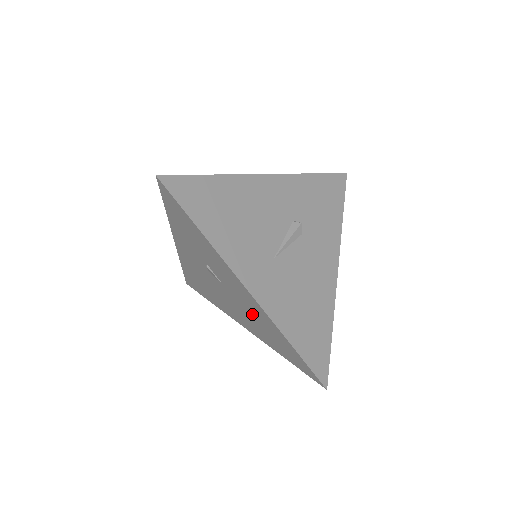
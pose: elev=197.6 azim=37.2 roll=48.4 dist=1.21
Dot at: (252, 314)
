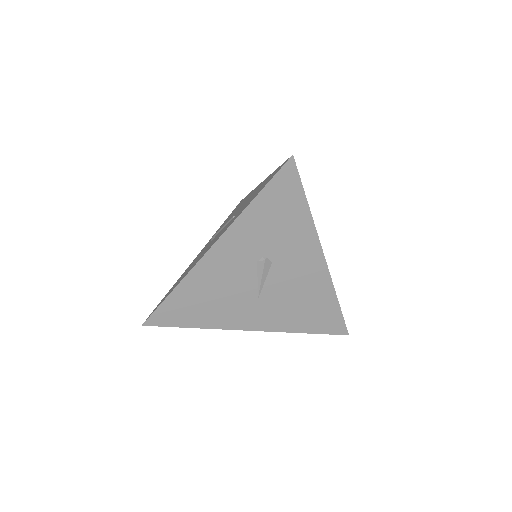
Dot at: occluded
